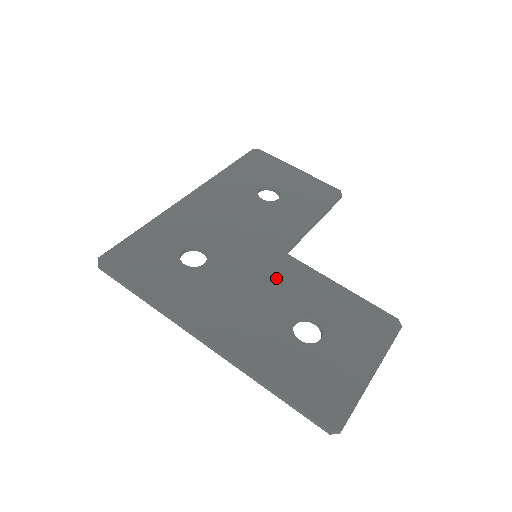
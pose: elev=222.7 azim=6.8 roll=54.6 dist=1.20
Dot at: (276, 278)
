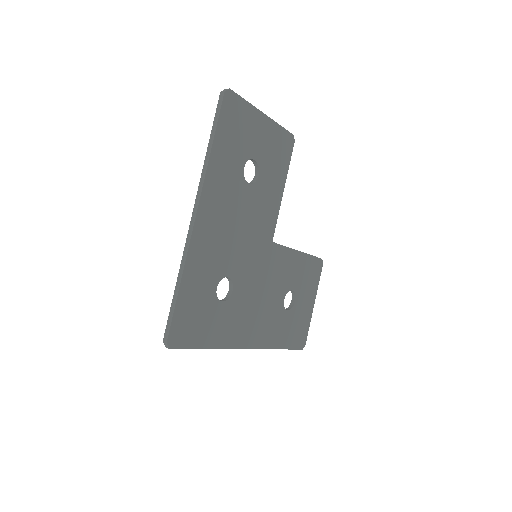
Dot at: (272, 271)
